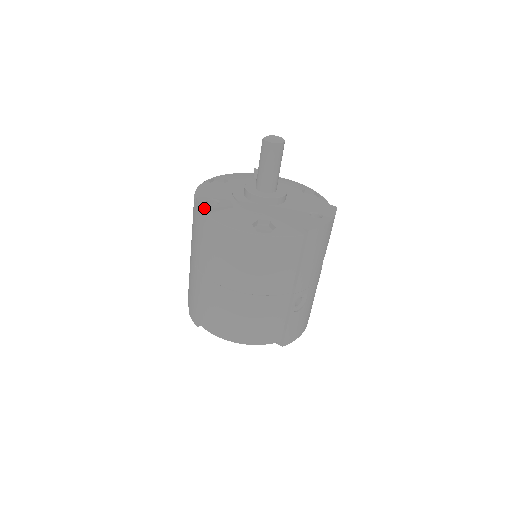
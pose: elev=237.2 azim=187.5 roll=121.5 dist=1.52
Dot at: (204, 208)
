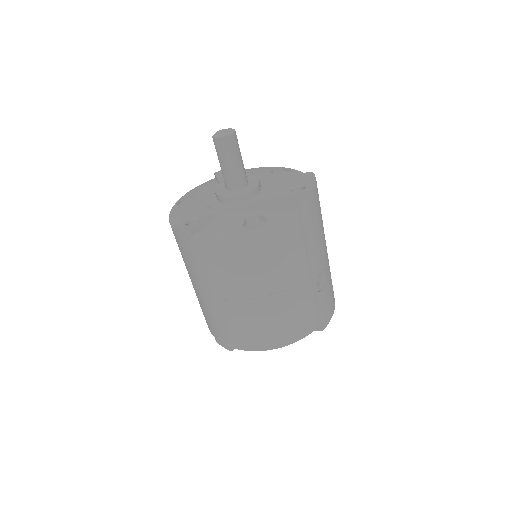
Dot at: (187, 232)
